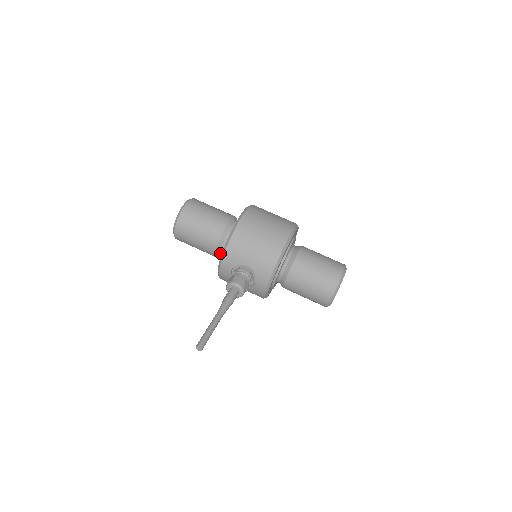
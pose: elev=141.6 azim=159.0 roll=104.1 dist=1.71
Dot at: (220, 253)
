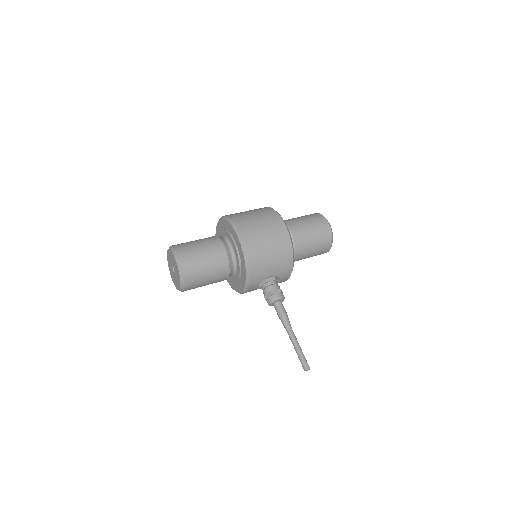
Dot at: occluded
